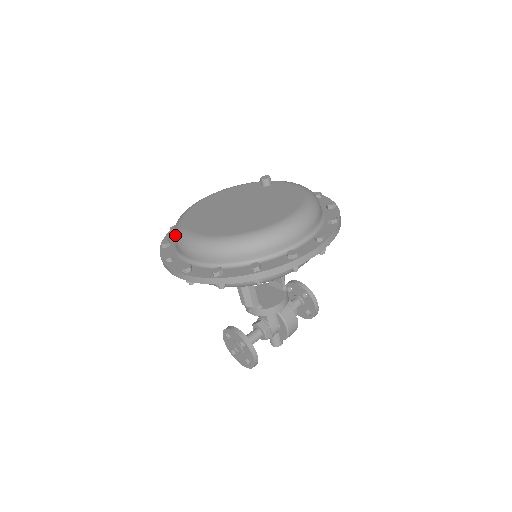
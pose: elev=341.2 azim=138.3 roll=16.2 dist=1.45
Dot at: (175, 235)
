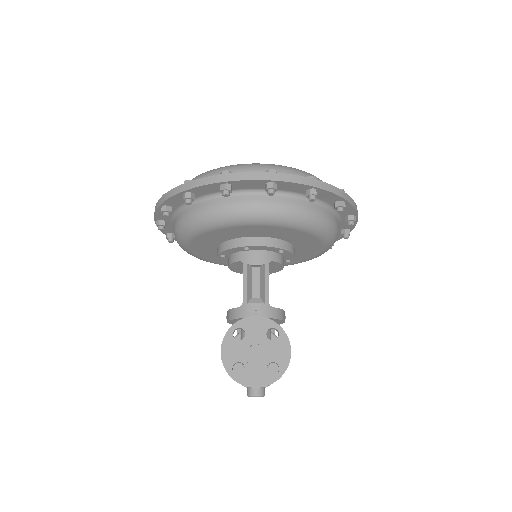
Dot at: (219, 169)
